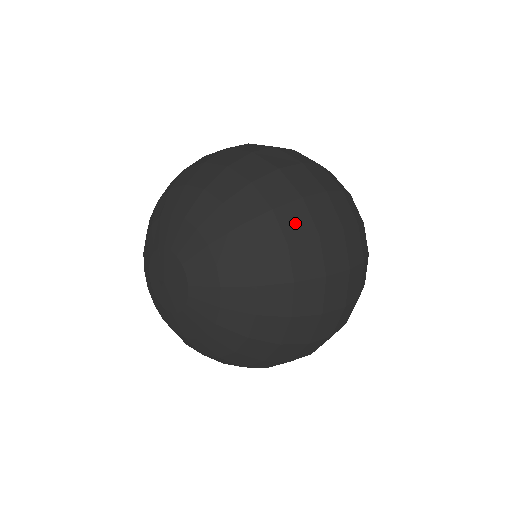
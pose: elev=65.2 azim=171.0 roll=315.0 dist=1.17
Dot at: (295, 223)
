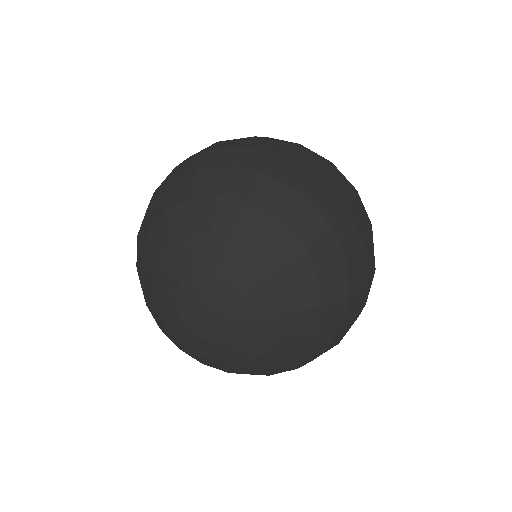
Dot at: (294, 176)
